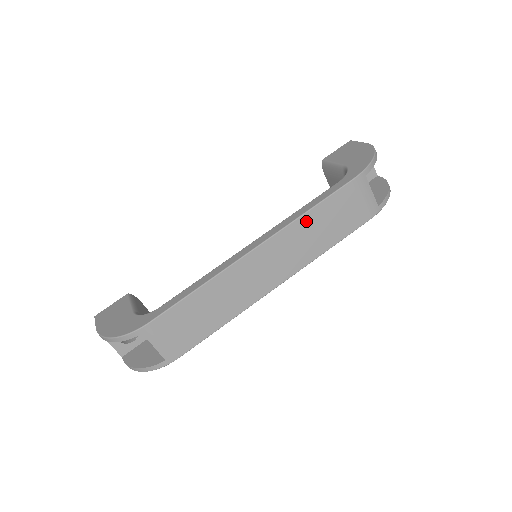
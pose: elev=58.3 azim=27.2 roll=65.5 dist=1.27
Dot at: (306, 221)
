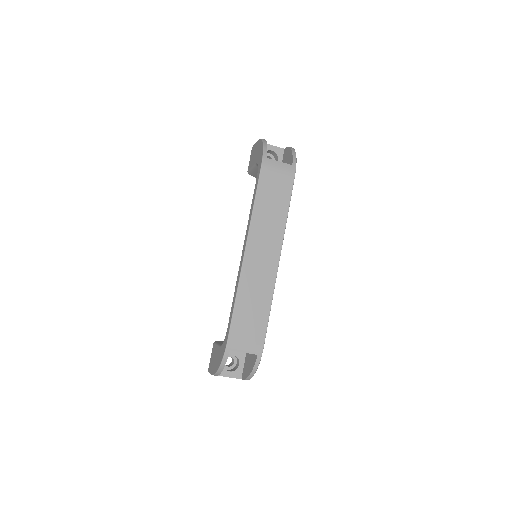
Dot at: (258, 212)
